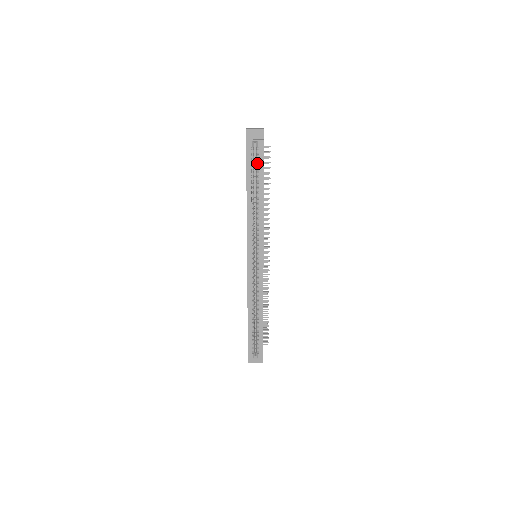
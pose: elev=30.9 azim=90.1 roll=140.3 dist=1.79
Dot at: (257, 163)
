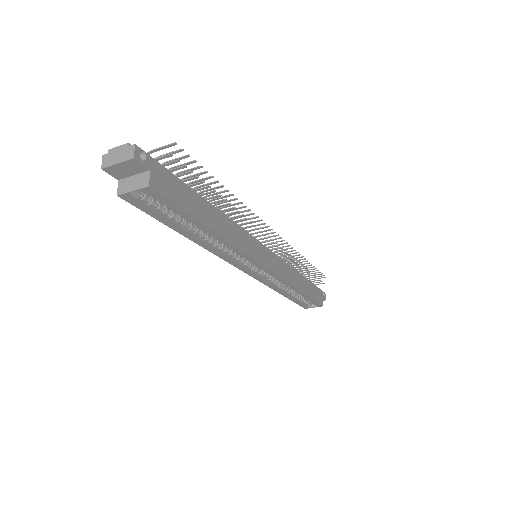
Dot at: occluded
